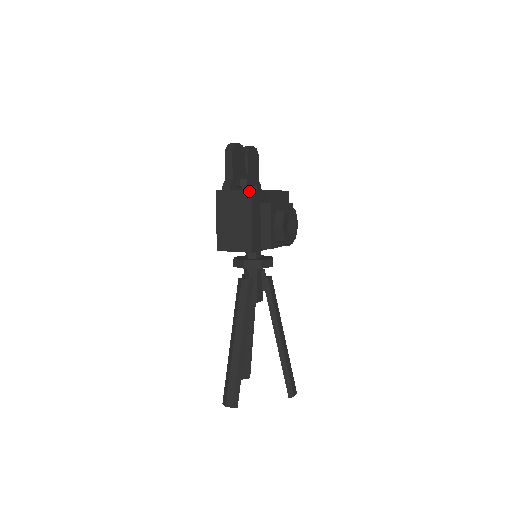
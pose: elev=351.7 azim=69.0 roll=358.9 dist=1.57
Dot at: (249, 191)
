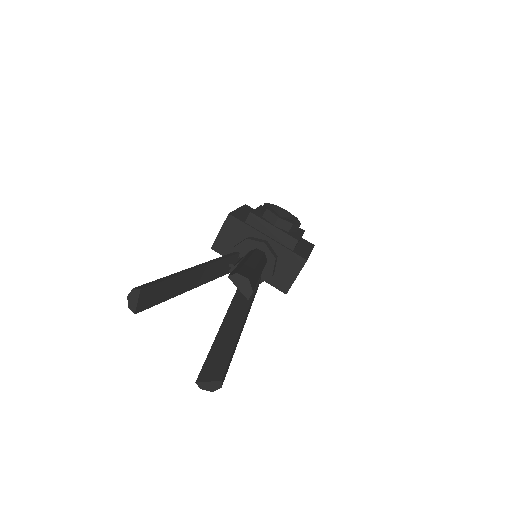
Dot at: occluded
